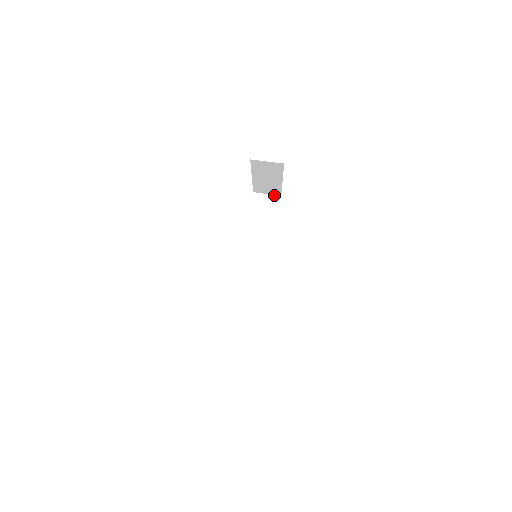
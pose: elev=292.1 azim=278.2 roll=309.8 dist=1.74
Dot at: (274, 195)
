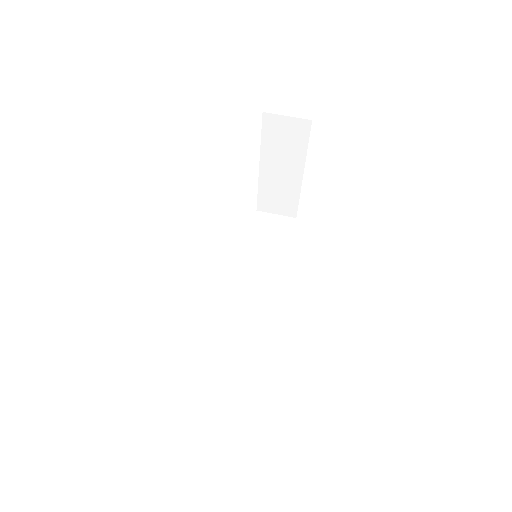
Dot at: (286, 216)
